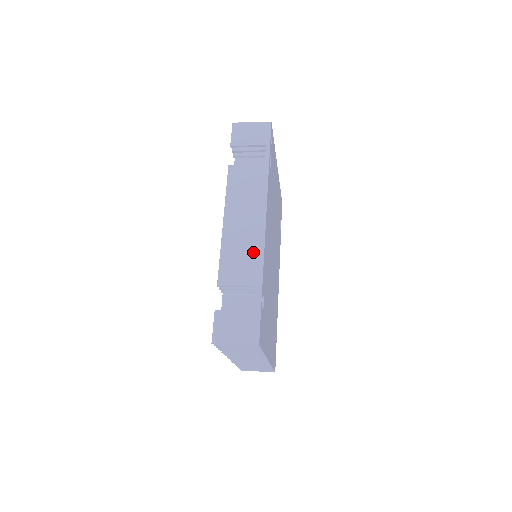
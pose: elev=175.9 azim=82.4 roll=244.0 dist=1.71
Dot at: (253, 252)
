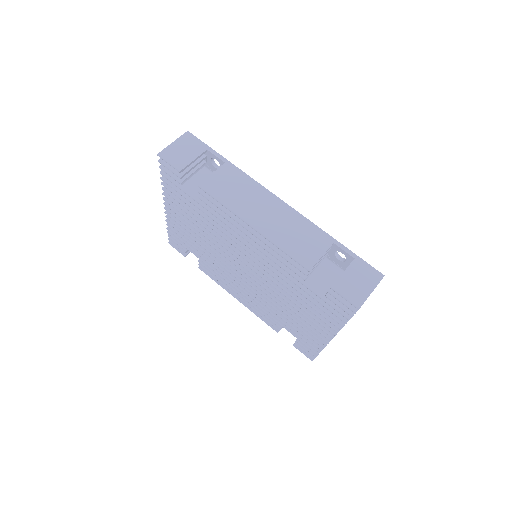
Dot at: (300, 225)
